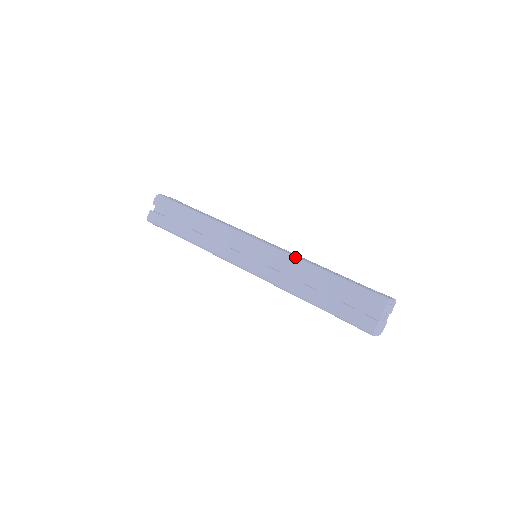
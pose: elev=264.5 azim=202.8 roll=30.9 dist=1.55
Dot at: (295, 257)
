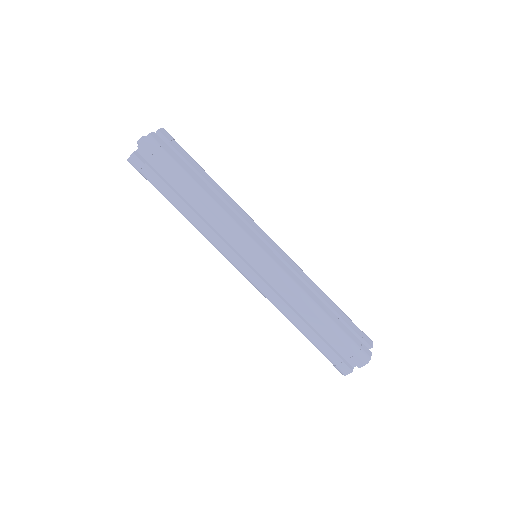
Dot at: (300, 290)
